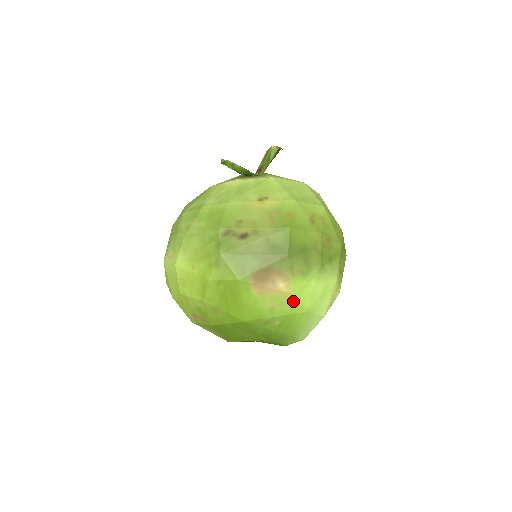
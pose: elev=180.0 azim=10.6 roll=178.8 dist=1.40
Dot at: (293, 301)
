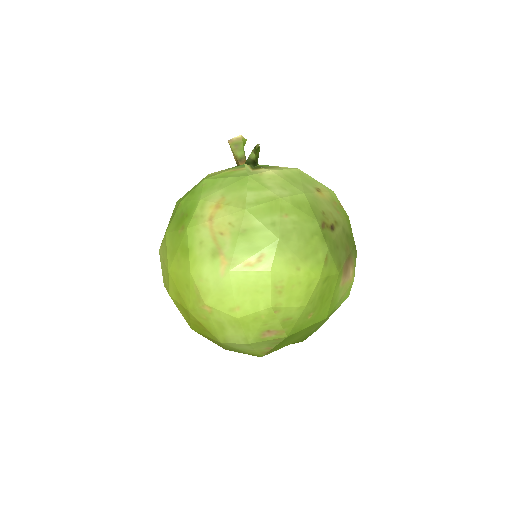
Dot at: (350, 287)
